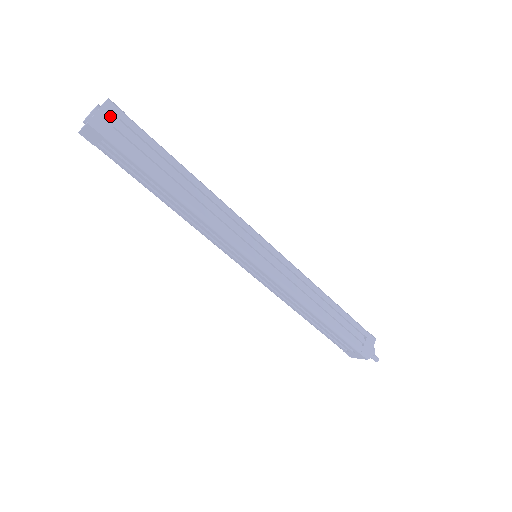
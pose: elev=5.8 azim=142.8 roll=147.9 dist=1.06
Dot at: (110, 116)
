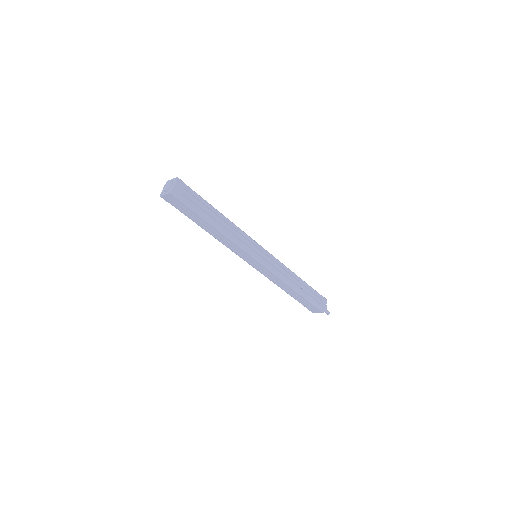
Dot at: (180, 187)
